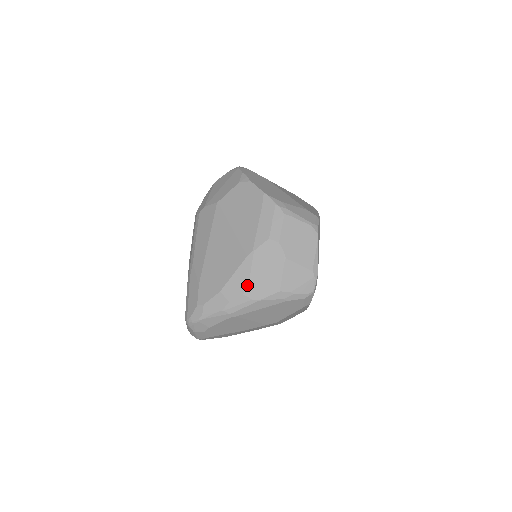
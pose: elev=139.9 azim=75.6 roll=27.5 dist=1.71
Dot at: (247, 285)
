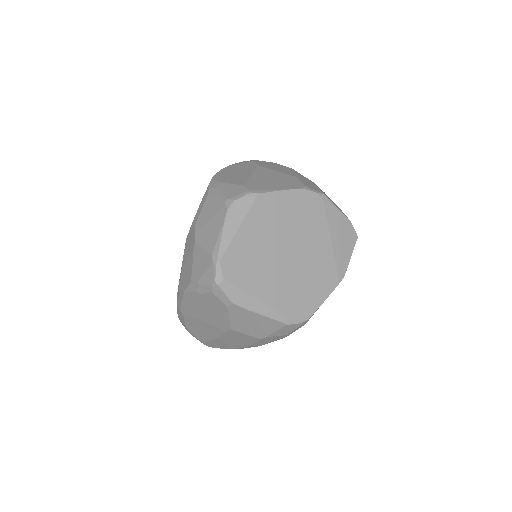
Dot at: (180, 276)
